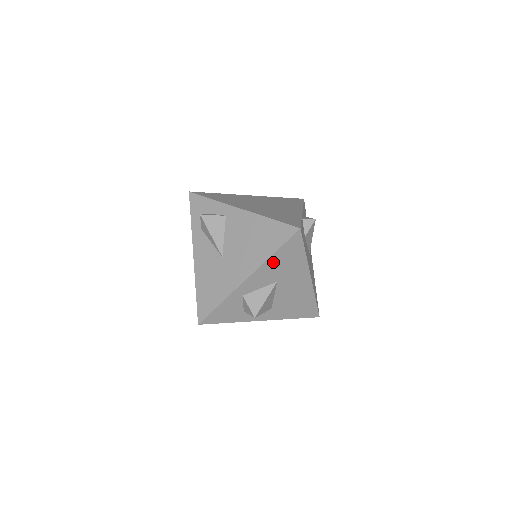
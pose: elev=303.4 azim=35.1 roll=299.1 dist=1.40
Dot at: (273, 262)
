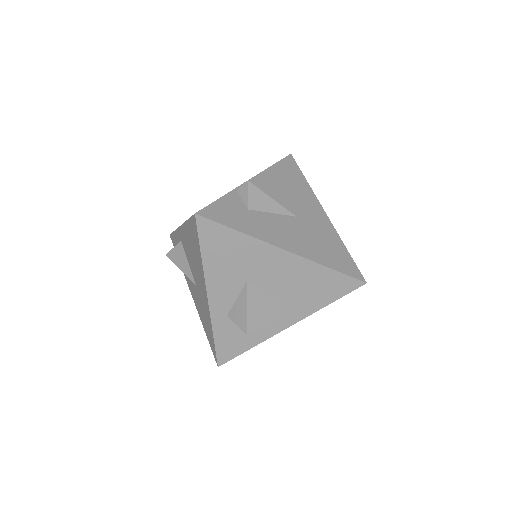
Dot at: (213, 265)
